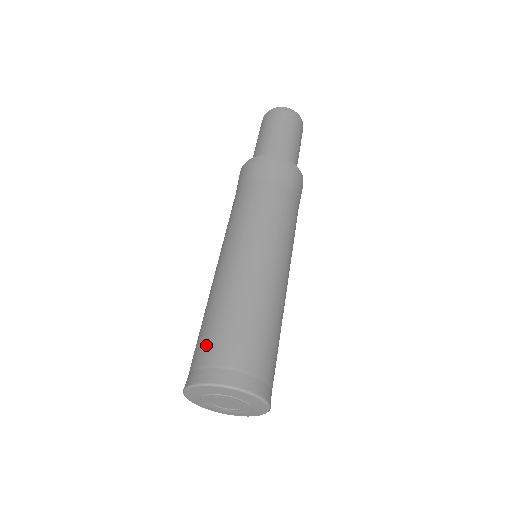
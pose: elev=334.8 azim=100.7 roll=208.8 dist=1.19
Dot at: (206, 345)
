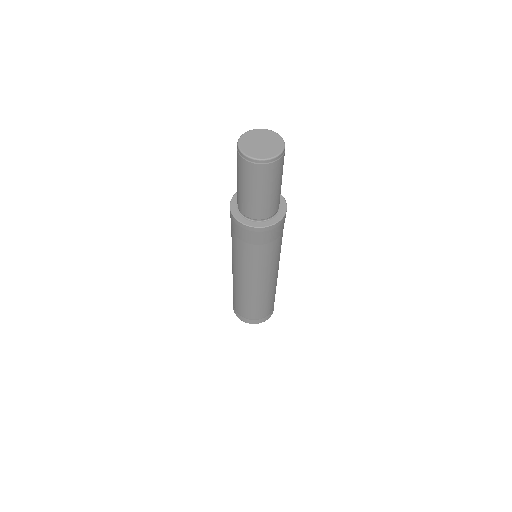
Dot at: (238, 308)
